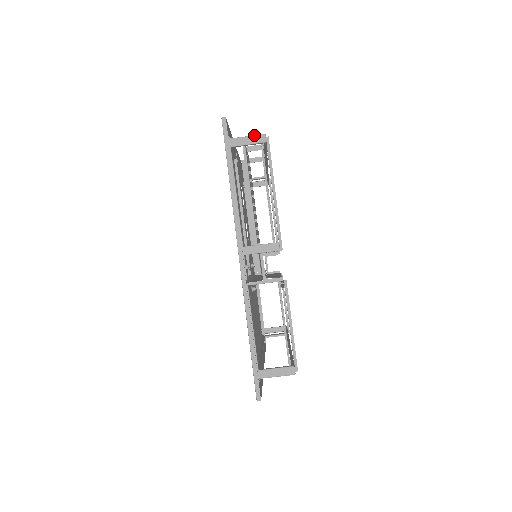
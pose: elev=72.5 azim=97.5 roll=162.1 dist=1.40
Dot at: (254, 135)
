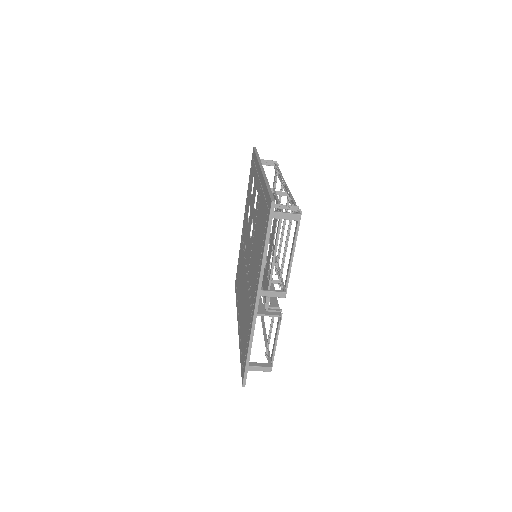
Dot at: (292, 213)
